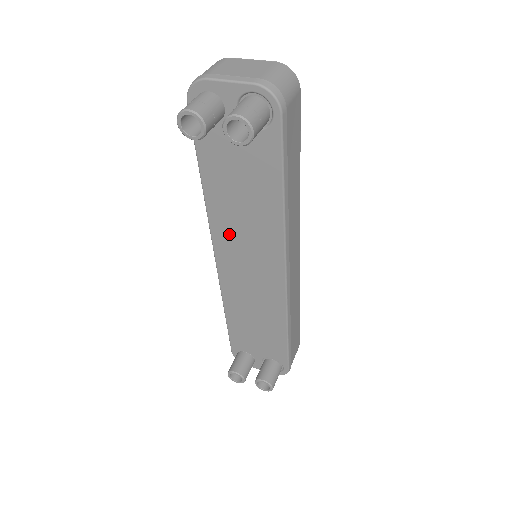
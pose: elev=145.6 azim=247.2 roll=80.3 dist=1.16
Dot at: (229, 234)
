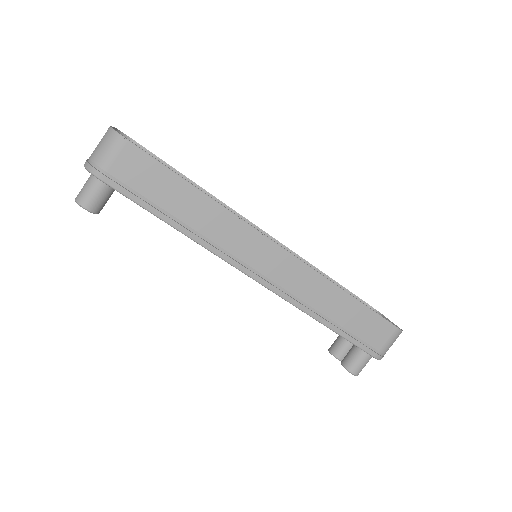
Dot at: occluded
